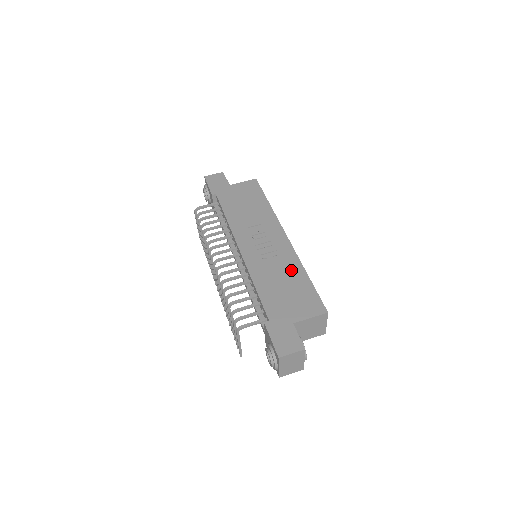
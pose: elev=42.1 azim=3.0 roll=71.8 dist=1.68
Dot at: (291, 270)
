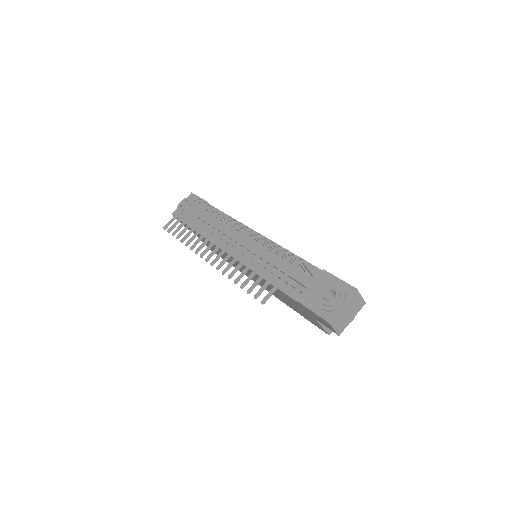
Dot at: occluded
